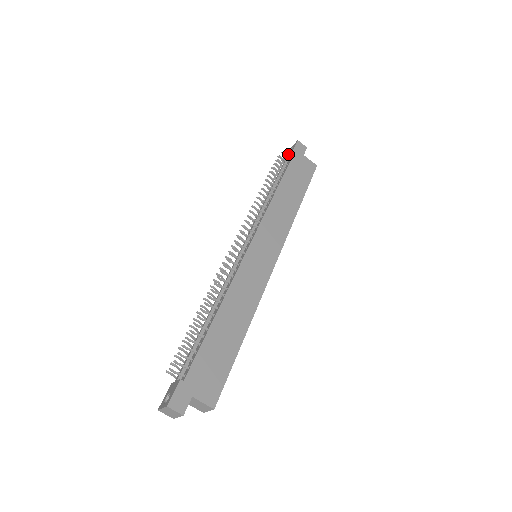
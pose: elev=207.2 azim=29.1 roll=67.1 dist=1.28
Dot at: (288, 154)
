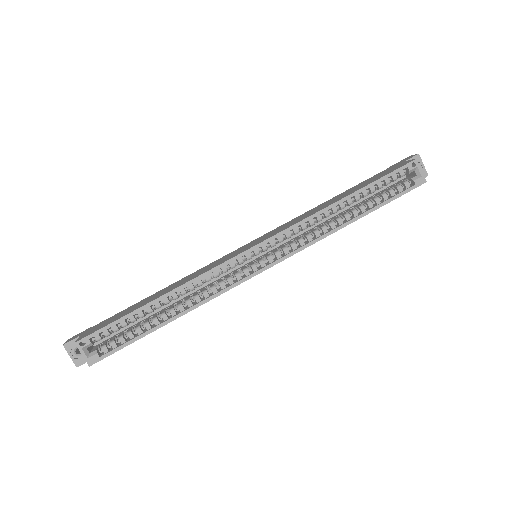
Dot at: occluded
